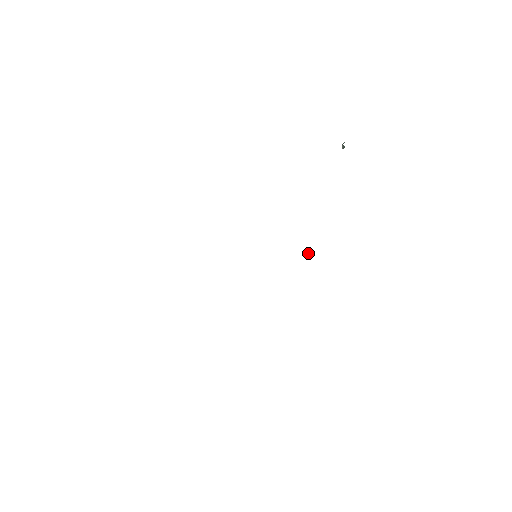
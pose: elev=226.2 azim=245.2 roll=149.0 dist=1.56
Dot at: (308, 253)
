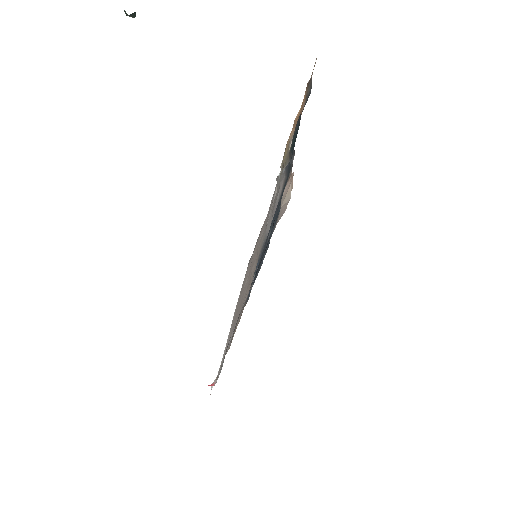
Dot at: (282, 166)
